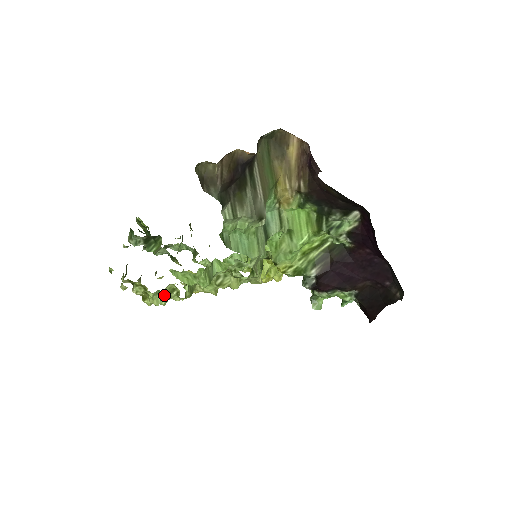
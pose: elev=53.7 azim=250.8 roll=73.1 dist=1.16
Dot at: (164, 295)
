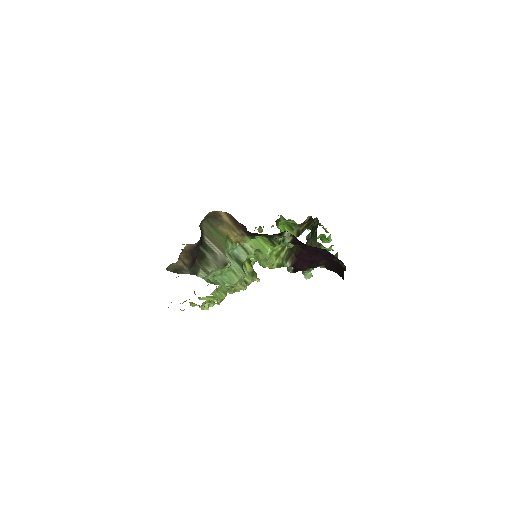
Dot at: (209, 303)
